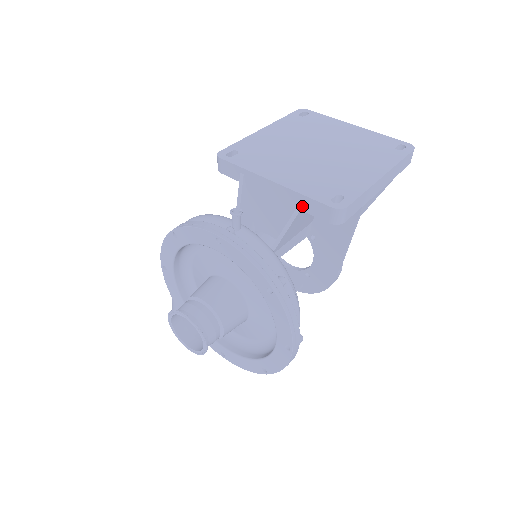
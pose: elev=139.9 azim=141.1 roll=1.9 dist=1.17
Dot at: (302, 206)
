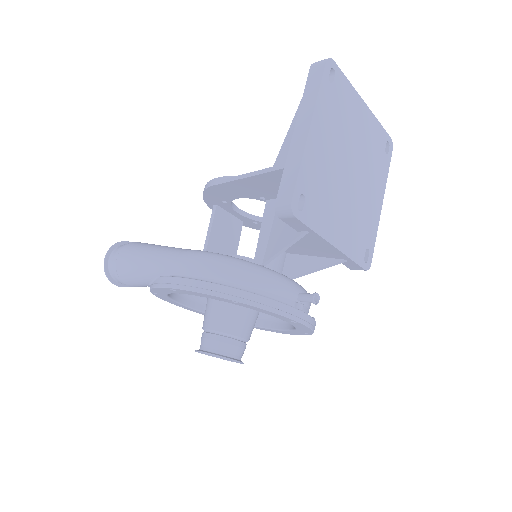
Dot at: occluded
